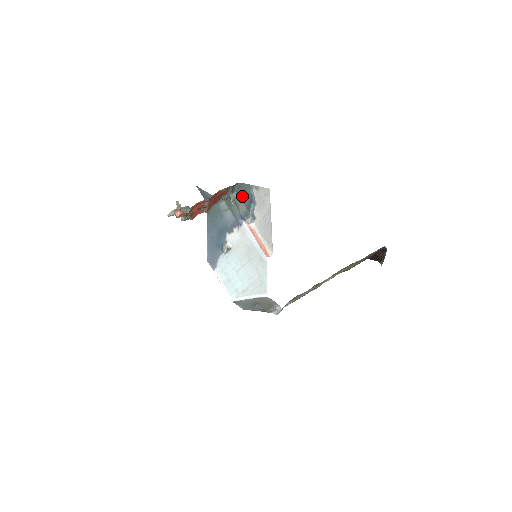
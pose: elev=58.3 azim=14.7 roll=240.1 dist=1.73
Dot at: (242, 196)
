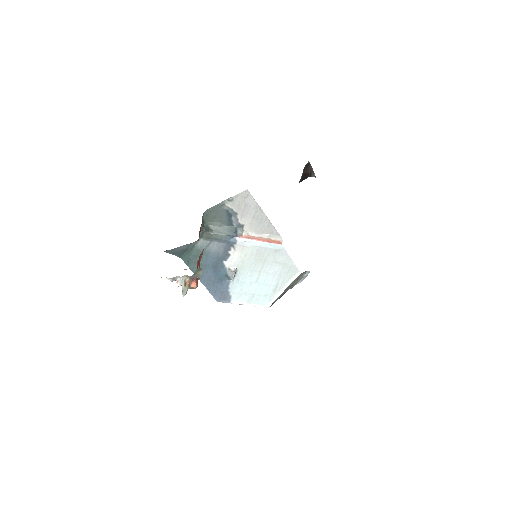
Dot at: (215, 220)
